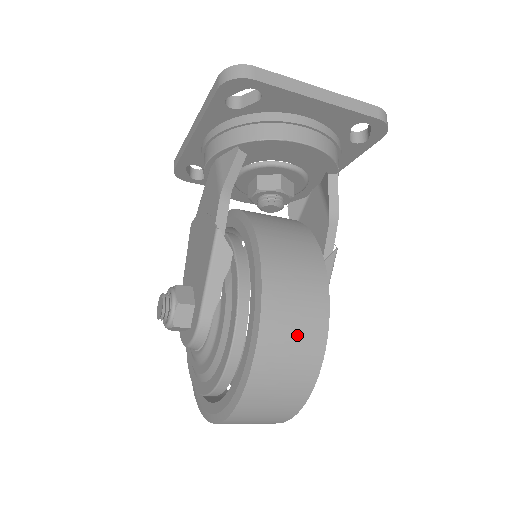
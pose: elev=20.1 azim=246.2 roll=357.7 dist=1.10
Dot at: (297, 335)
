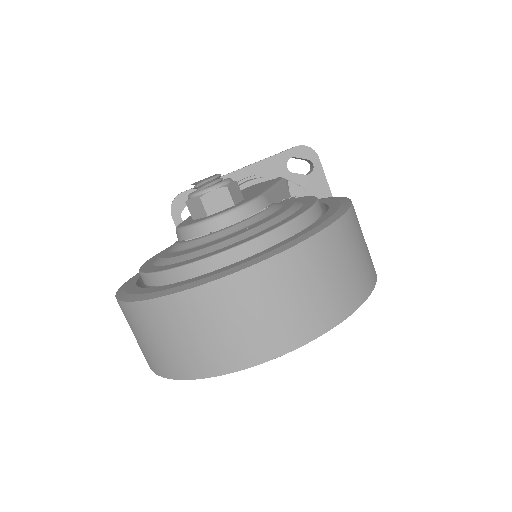
Dot at: occluded
